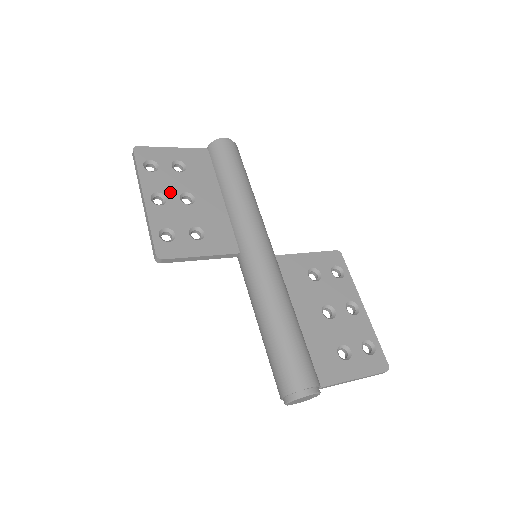
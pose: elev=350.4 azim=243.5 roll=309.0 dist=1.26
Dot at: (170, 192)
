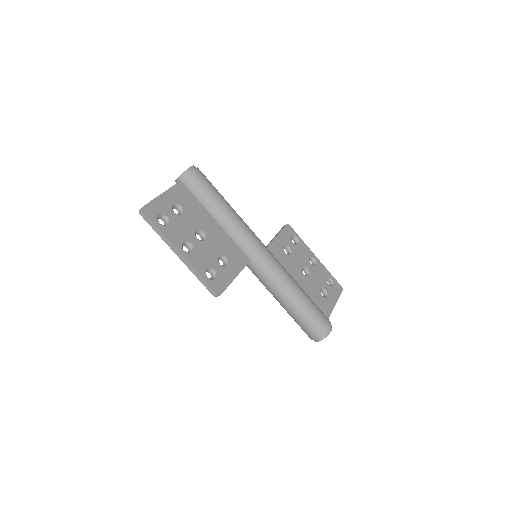
Dot at: (189, 237)
